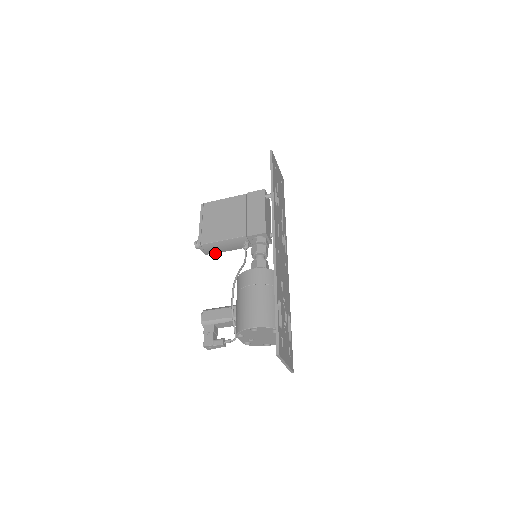
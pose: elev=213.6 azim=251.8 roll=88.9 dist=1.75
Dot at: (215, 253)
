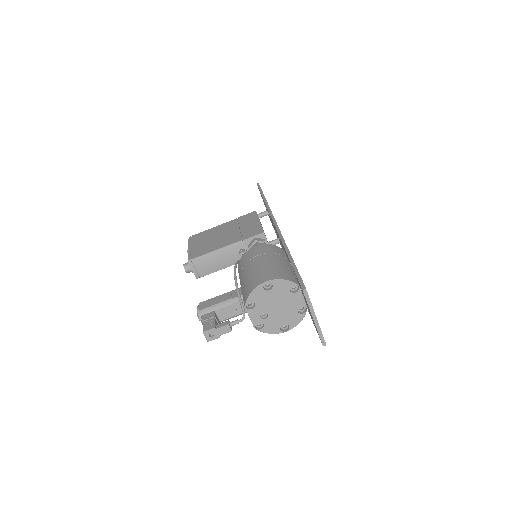
Dot at: (207, 274)
